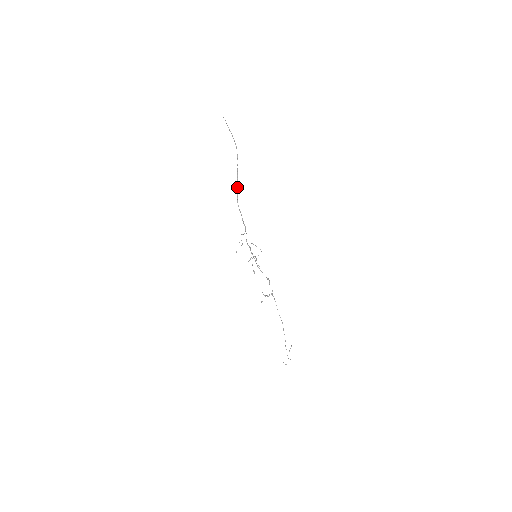
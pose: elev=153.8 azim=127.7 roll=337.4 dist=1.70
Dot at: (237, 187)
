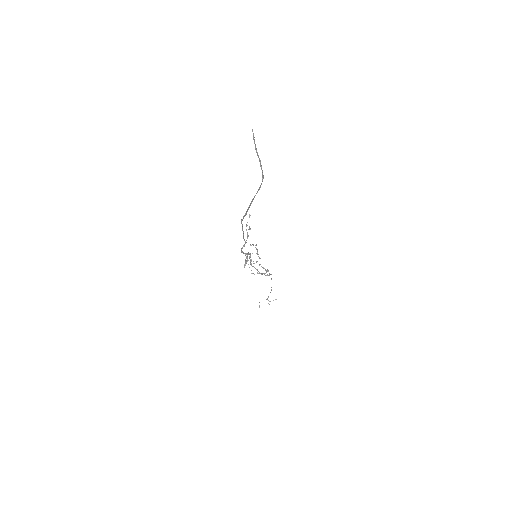
Dot at: (245, 213)
